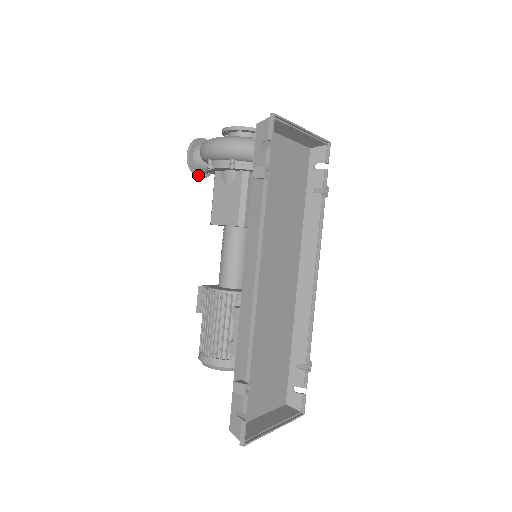
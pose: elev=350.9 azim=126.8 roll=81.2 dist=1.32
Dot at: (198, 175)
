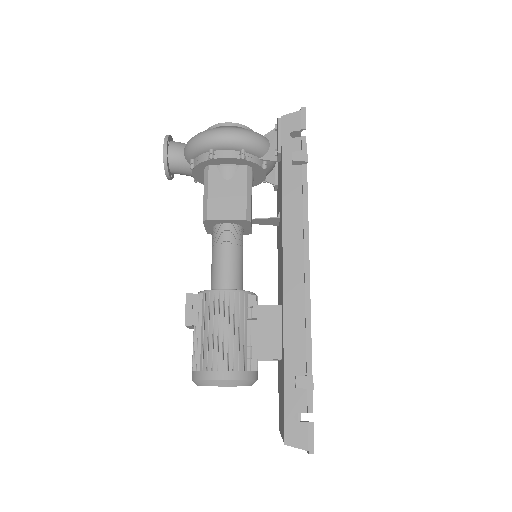
Dot at: (169, 173)
